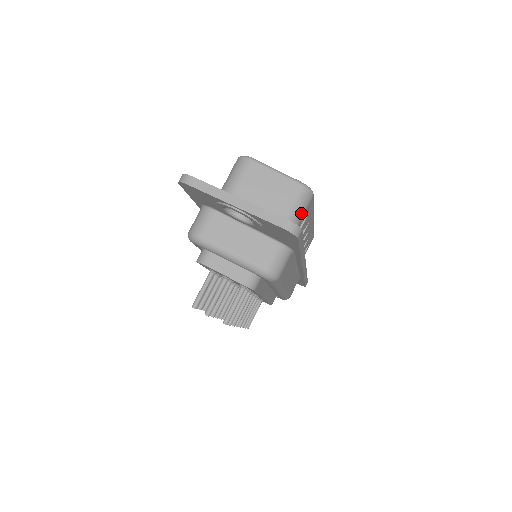
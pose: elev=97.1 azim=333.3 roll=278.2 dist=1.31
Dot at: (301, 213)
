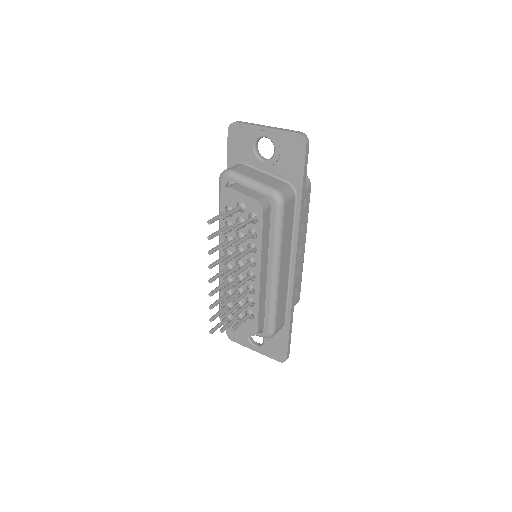
Dot at: occluded
